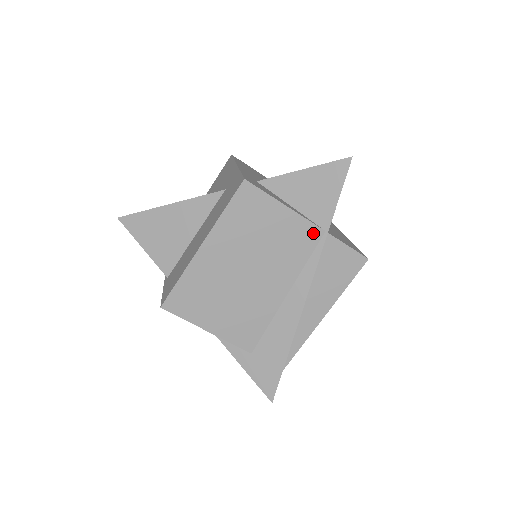
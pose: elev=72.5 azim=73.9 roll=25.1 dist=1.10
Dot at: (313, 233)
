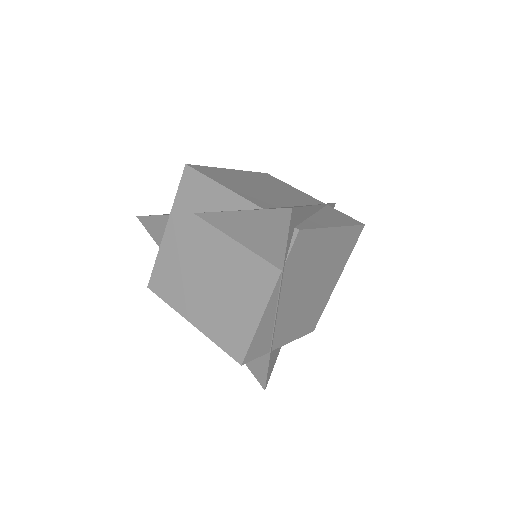
Dot at: (316, 201)
